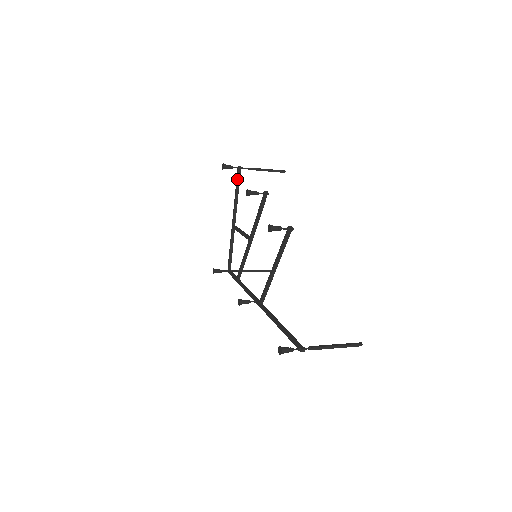
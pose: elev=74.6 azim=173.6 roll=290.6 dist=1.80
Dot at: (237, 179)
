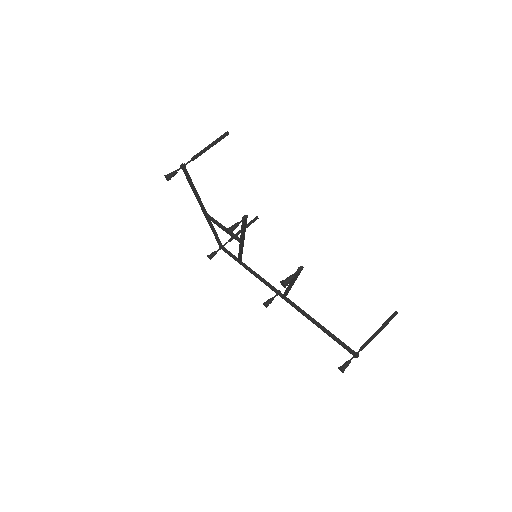
Dot at: (187, 178)
